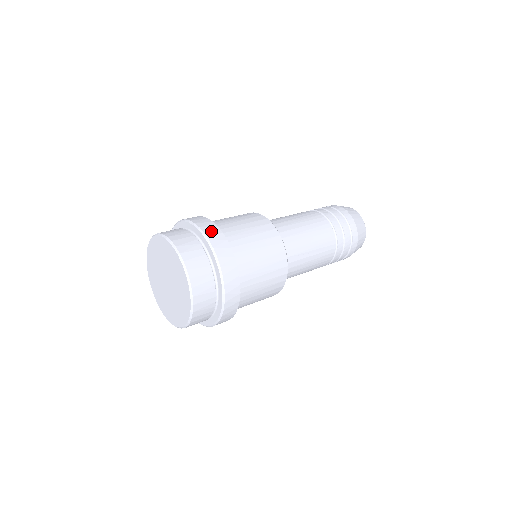
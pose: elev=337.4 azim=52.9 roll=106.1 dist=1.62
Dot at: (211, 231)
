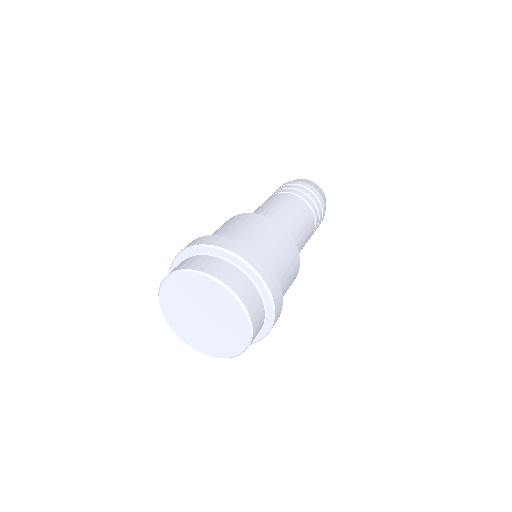
Dot at: (232, 246)
